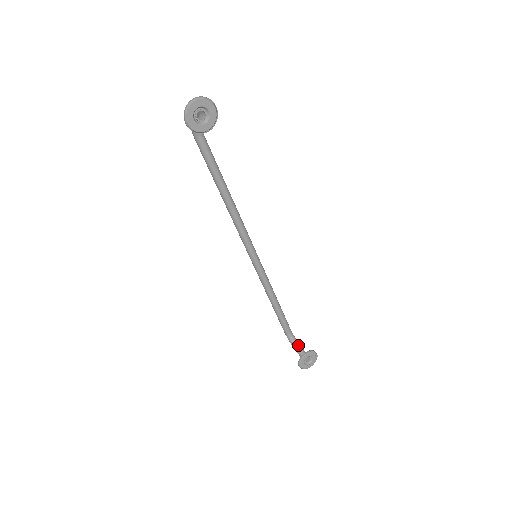
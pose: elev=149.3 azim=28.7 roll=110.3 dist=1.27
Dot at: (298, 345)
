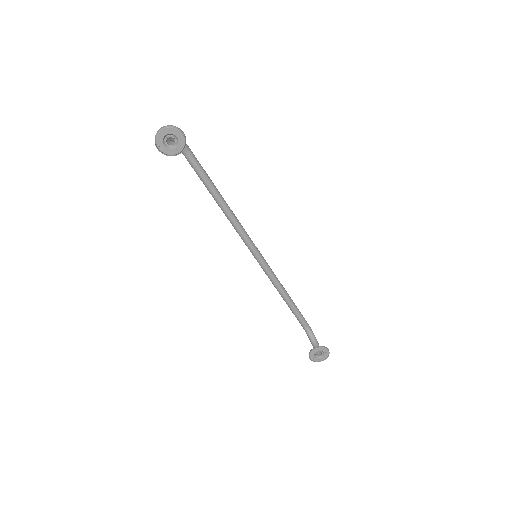
Dot at: (313, 338)
